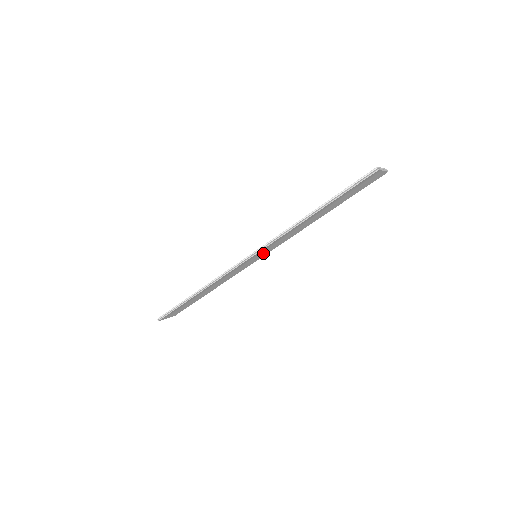
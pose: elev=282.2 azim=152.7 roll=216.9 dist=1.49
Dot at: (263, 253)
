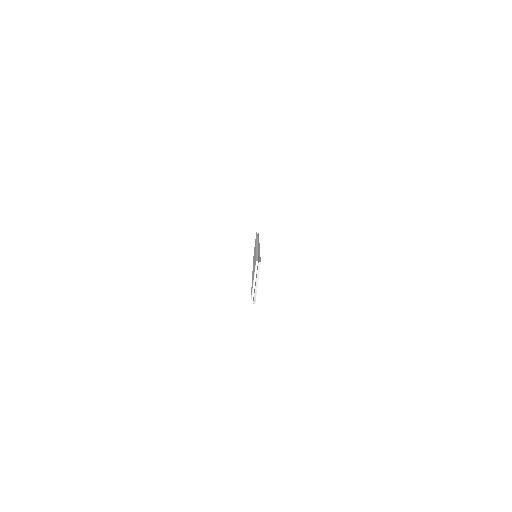
Dot at: occluded
